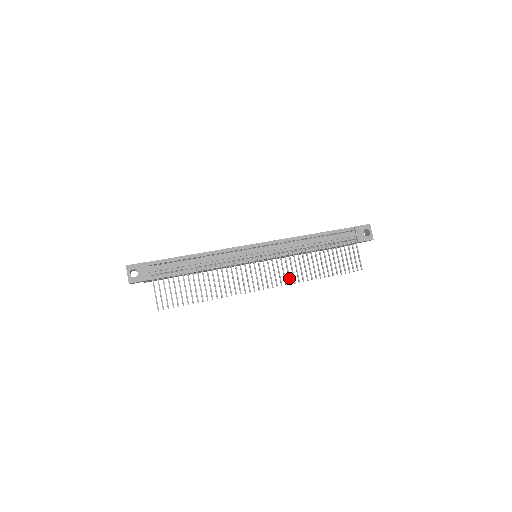
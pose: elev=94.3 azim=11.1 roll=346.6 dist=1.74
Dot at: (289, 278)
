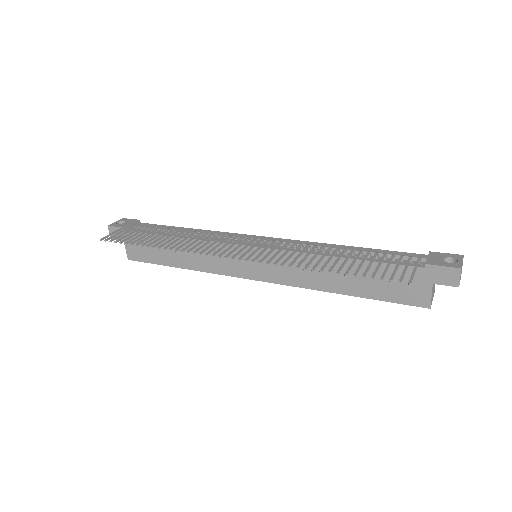
Dot at: (270, 258)
